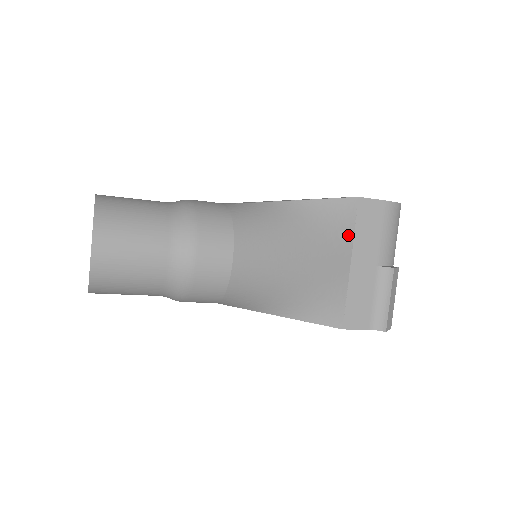
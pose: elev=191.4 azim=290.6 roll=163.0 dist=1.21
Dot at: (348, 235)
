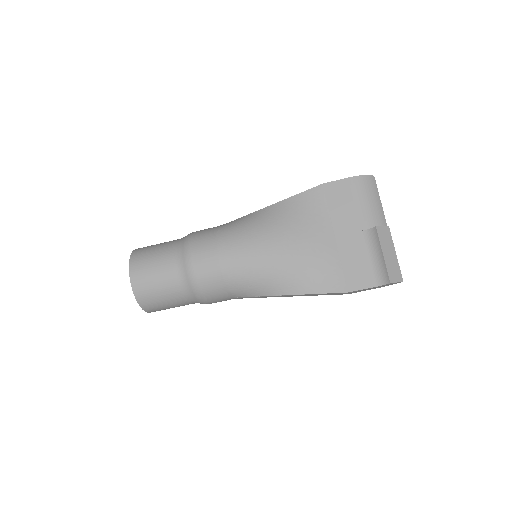
Dot at: (323, 215)
